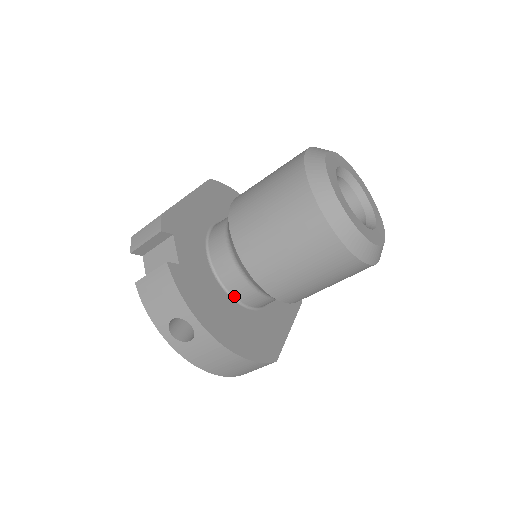
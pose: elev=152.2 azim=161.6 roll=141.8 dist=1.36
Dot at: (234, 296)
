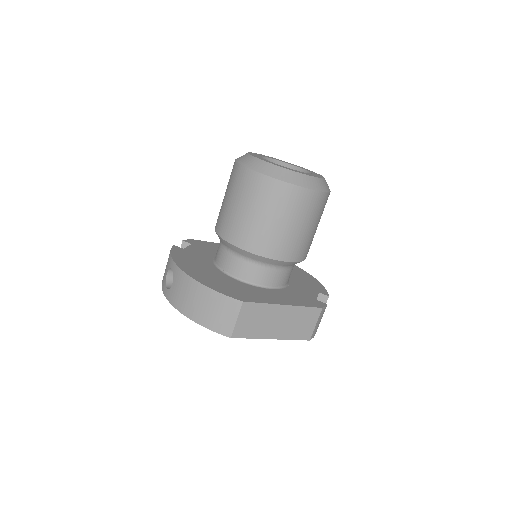
Dot at: (223, 269)
